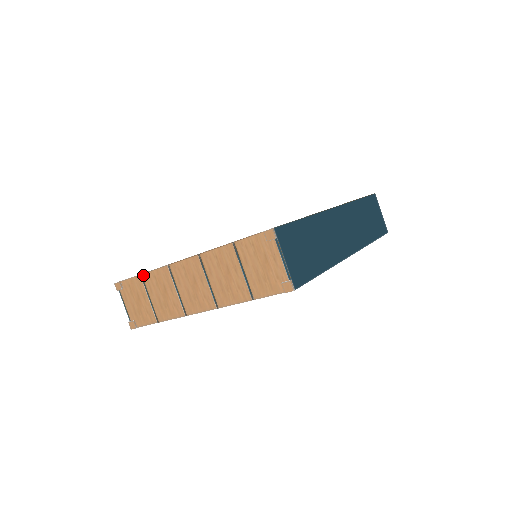
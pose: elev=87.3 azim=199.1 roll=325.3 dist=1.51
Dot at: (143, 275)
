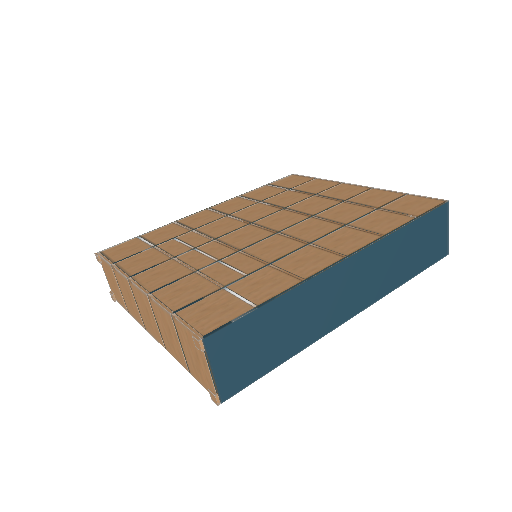
Dot at: (112, 267)
